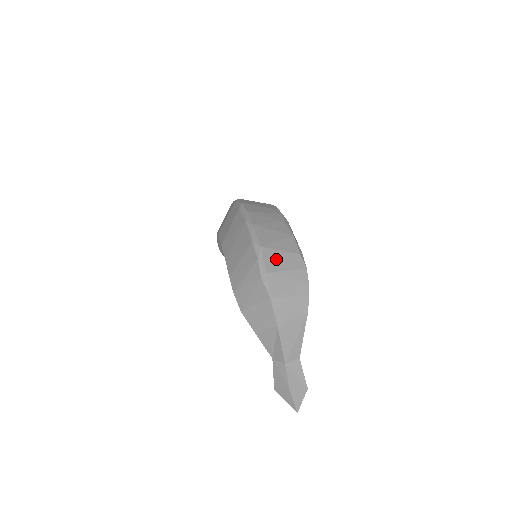
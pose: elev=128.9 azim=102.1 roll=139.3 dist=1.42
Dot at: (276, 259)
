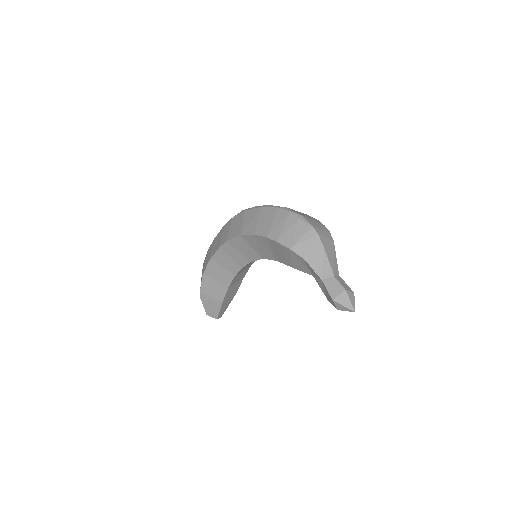
Dot at: (299, 213)
